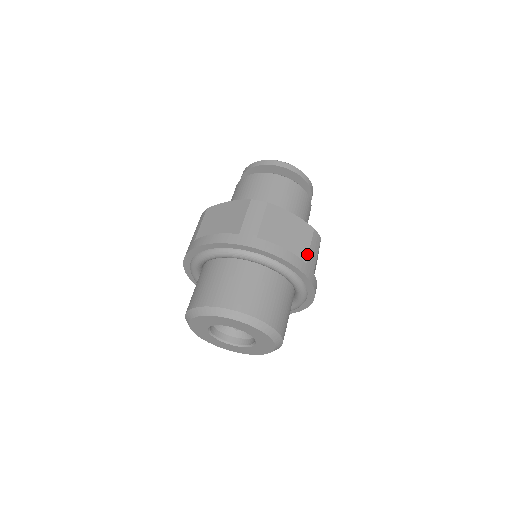
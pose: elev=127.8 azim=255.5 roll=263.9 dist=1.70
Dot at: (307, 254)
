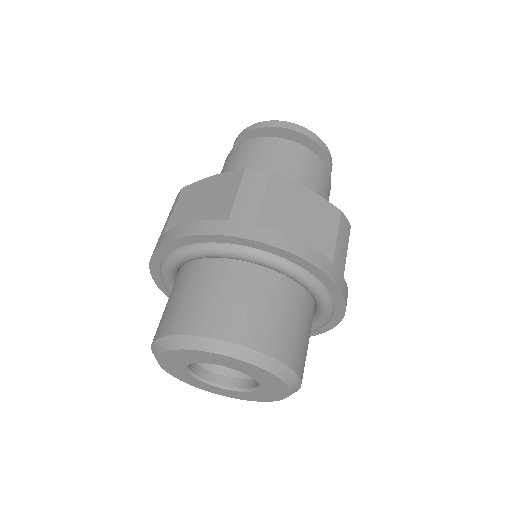
Dot at: (333, 248)
